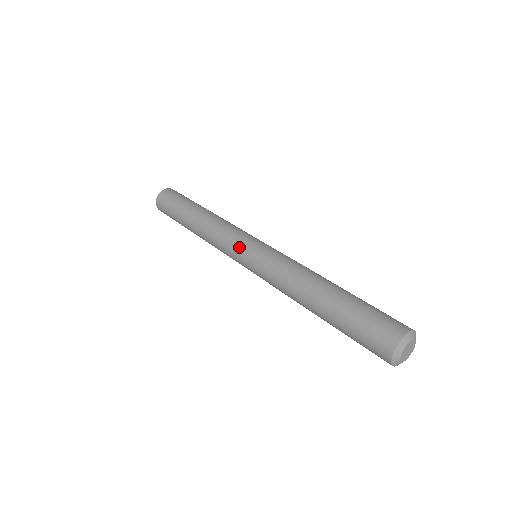
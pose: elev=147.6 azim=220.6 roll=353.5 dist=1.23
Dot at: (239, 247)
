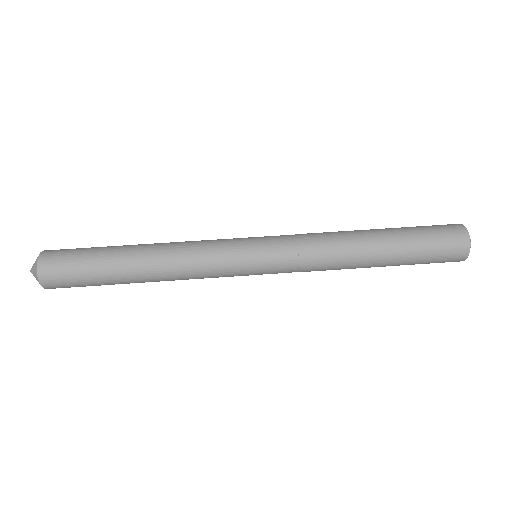
Dot at: (242, 258)
